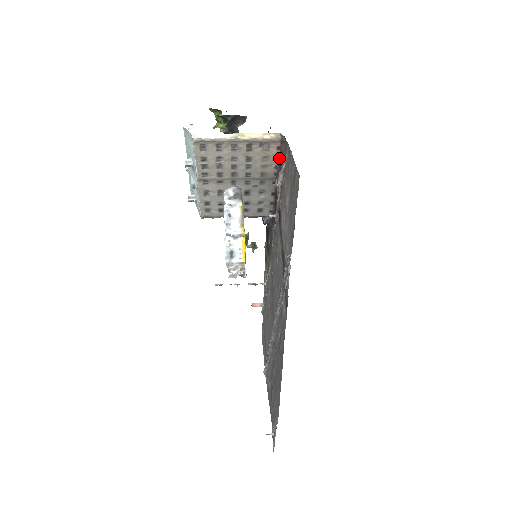
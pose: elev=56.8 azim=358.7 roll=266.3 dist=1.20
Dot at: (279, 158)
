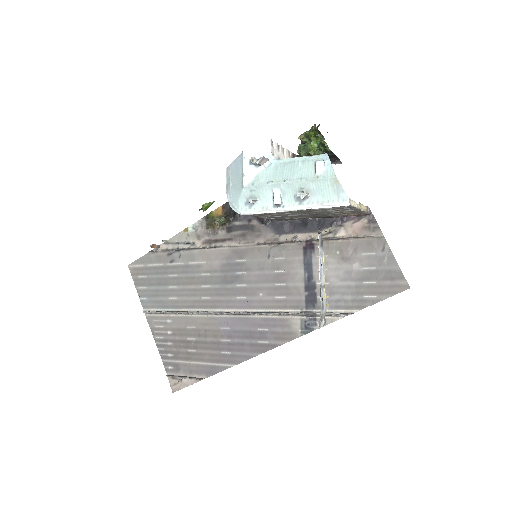
Dot at: (348, 216)
